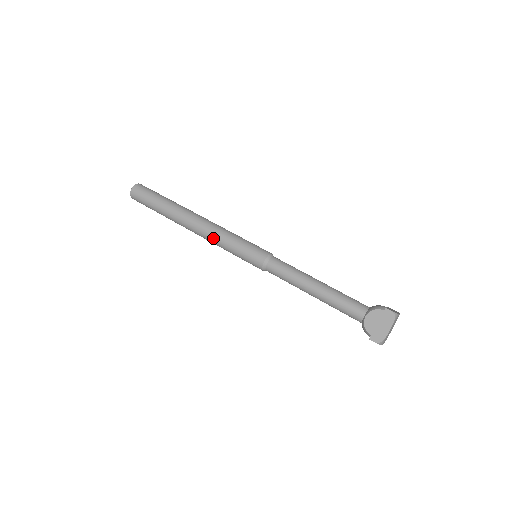
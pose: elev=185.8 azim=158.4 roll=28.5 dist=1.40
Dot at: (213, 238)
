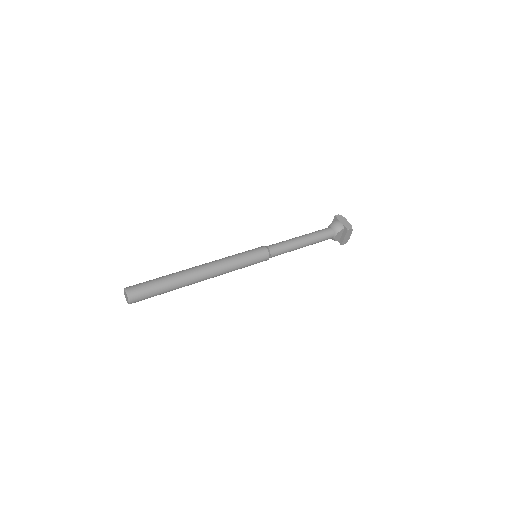
Dot at: occluded
